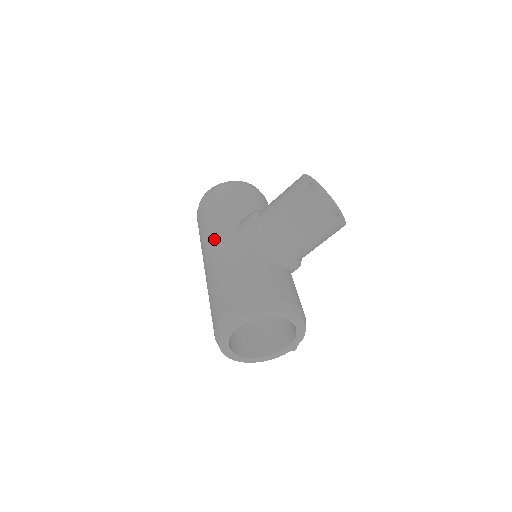
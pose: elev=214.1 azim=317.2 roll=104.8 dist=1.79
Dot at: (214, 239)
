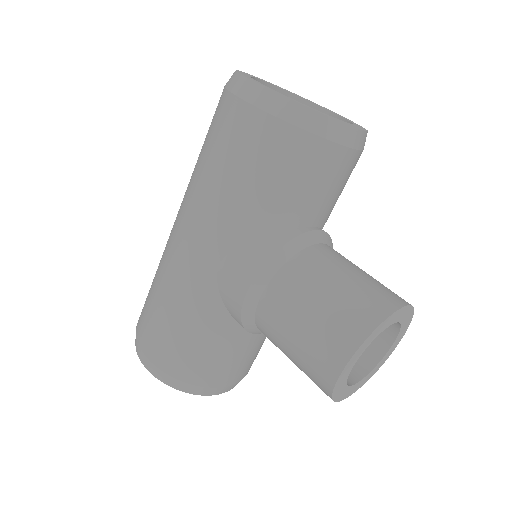
Dot at: (195, 227)
